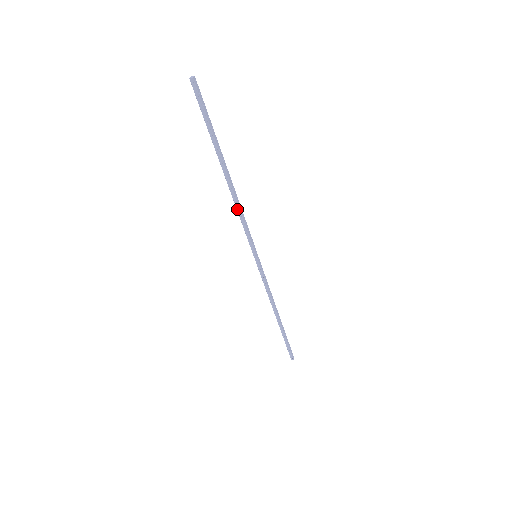
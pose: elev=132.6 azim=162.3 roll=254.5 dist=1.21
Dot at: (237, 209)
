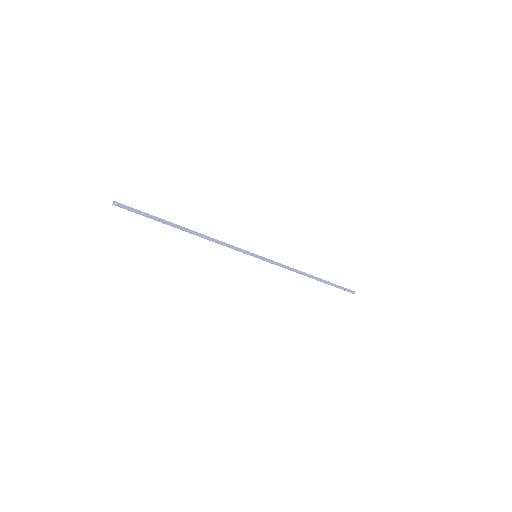
Dot at: occluded
